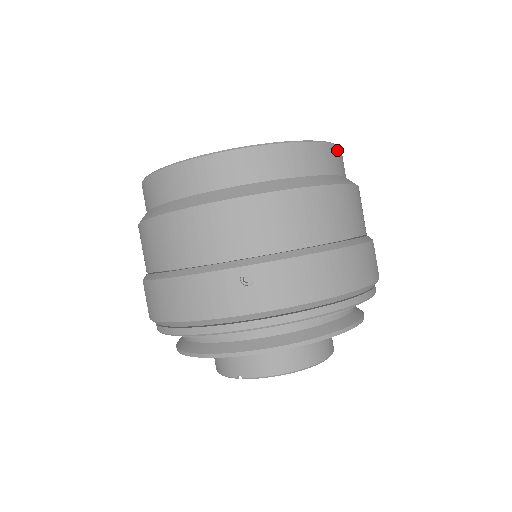
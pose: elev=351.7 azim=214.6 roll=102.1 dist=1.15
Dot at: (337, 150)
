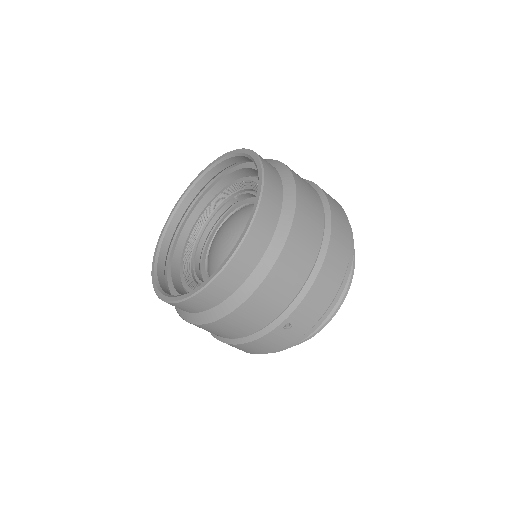
Dot at: (267, 184)
